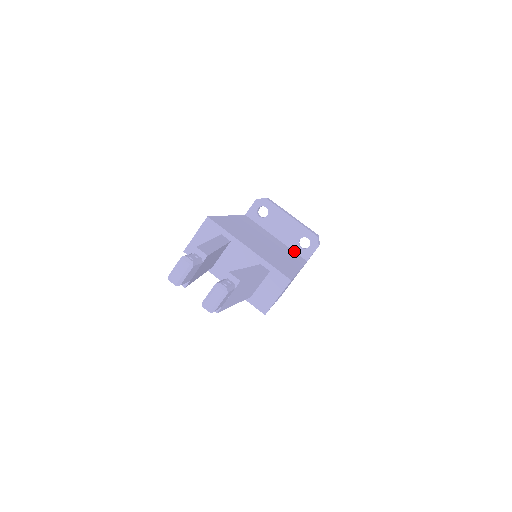
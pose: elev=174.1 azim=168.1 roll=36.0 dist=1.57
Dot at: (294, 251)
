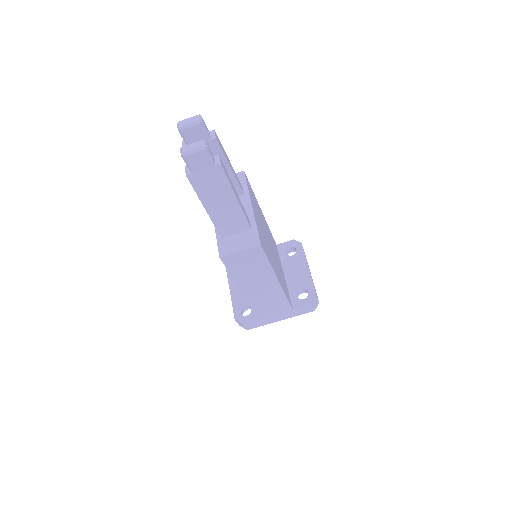
Dot at: (289, 294)
